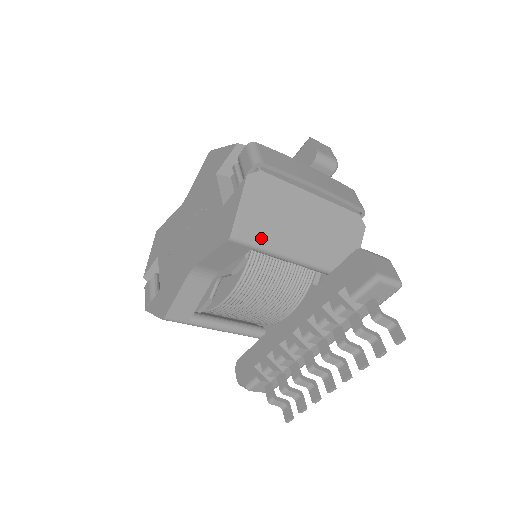
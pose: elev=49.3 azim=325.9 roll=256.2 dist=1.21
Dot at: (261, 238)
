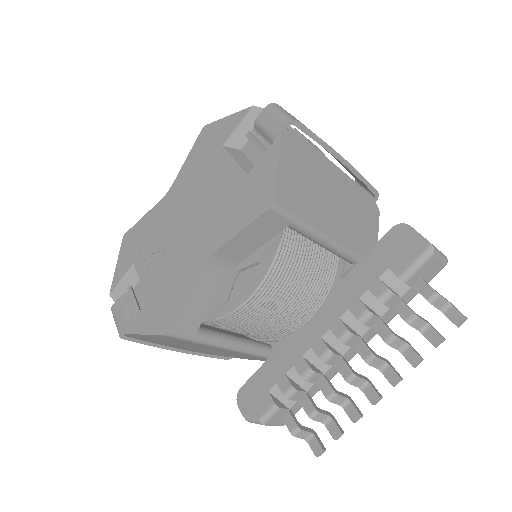
Dot at: (300, 210)
